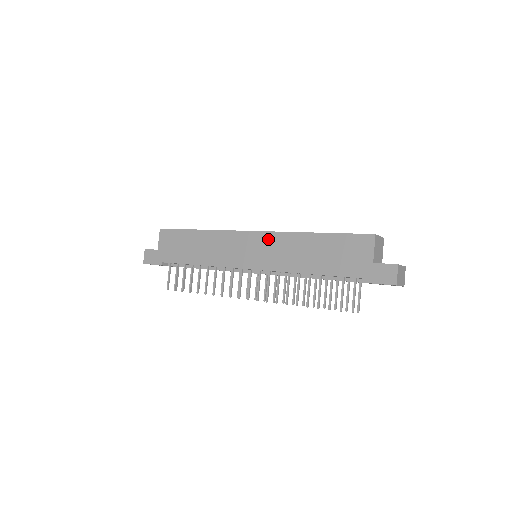
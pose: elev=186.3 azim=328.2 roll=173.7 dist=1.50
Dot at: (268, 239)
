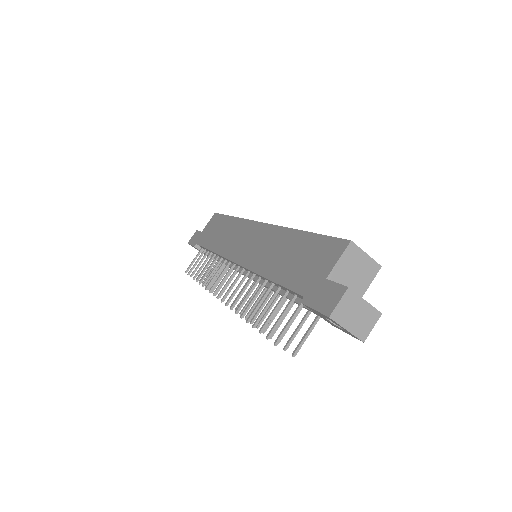
Dot at: (265, 232)
